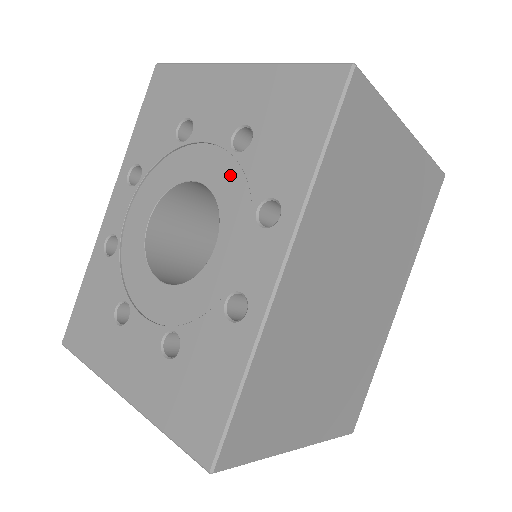
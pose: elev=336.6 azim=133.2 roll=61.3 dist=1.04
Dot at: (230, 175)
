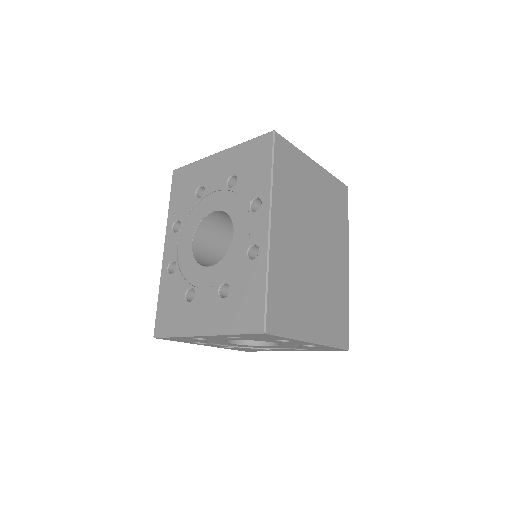
Dot at: (231, 199)
